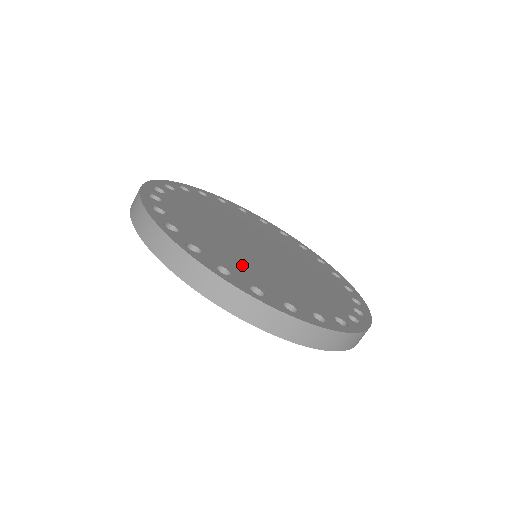
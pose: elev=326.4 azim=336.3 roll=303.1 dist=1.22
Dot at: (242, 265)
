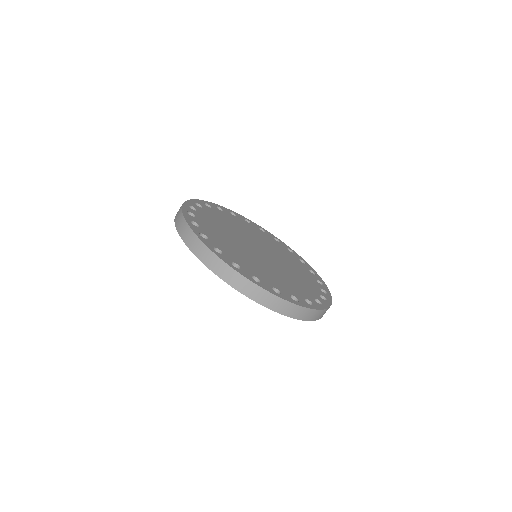
Dot at: (214, 227)
